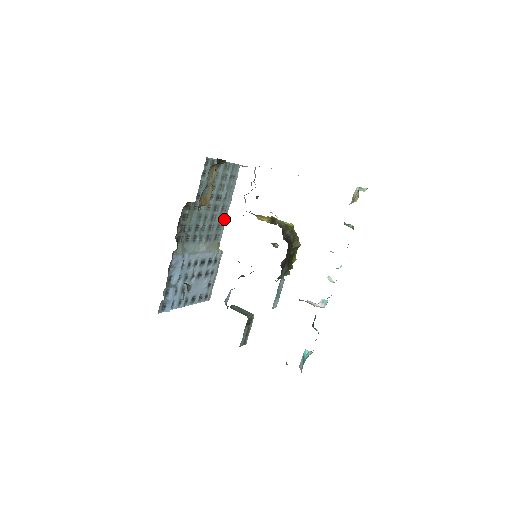
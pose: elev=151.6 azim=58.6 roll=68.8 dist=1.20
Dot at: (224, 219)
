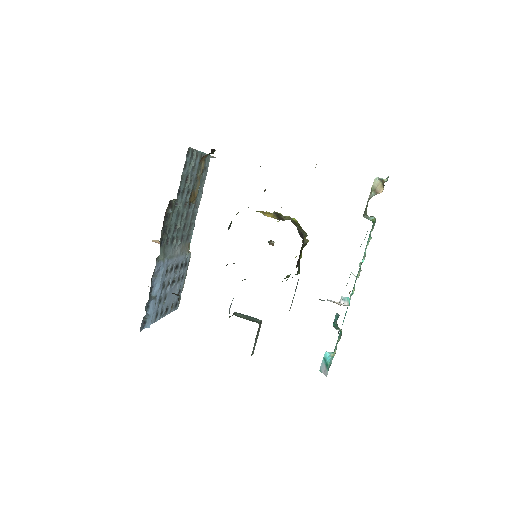
Dot at: (195, 217)
